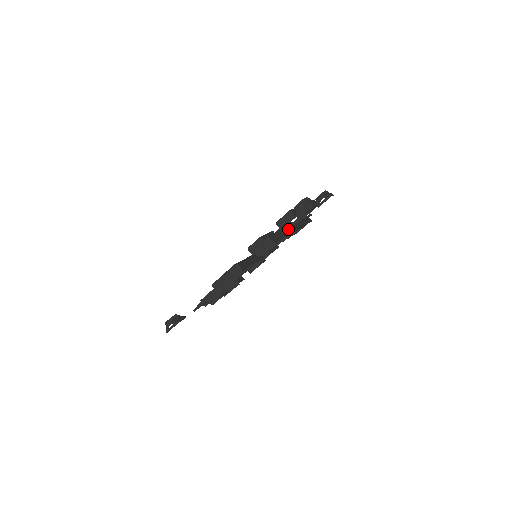
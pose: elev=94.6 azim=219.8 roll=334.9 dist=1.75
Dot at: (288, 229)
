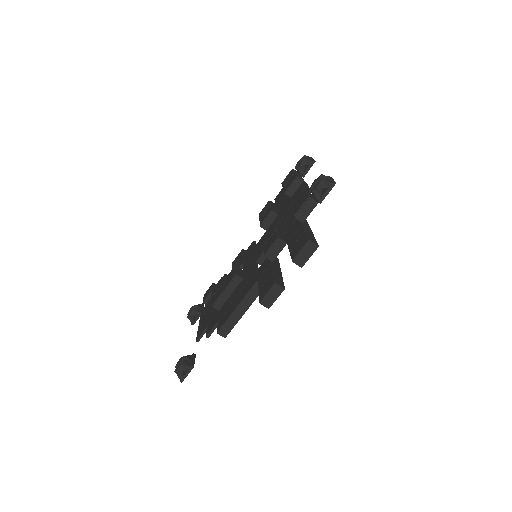
Dot at: occluded
